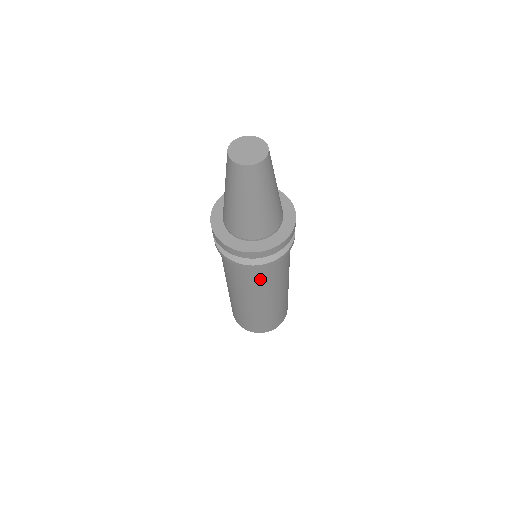
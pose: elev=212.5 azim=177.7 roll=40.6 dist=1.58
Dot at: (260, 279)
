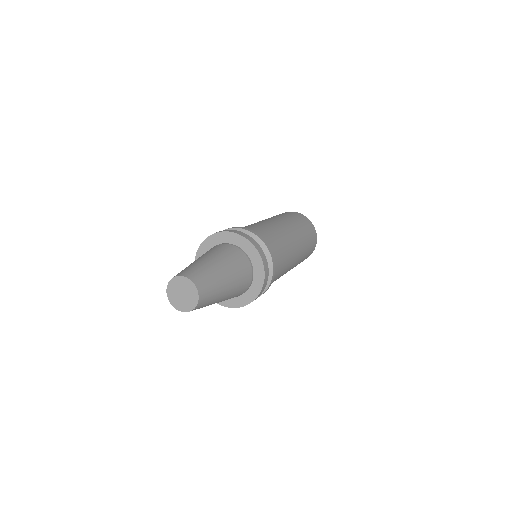
Dot at: occluded
